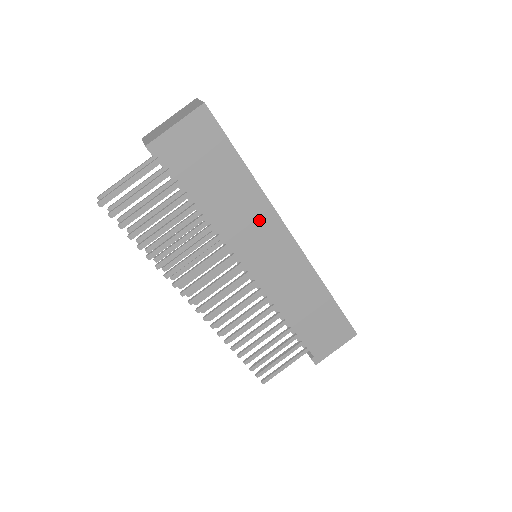
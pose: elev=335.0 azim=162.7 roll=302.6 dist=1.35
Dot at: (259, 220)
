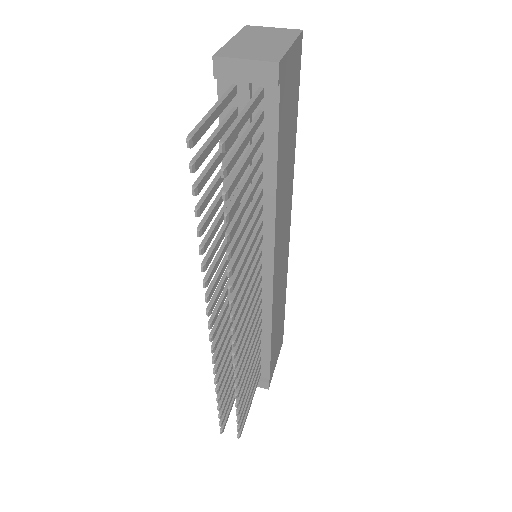
Dot at: (287, 202)
